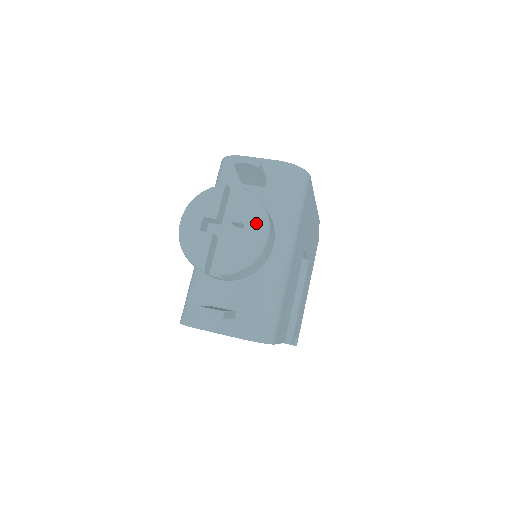
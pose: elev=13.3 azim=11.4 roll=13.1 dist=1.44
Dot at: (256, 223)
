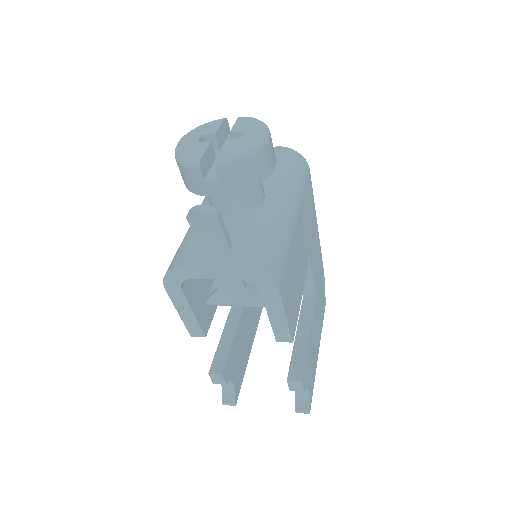
Dot at: (256, 129)
